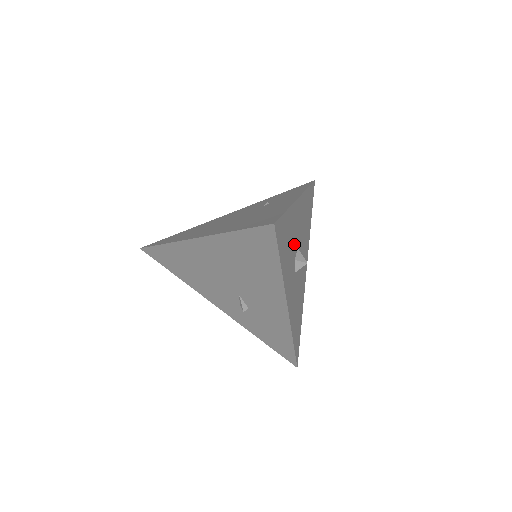
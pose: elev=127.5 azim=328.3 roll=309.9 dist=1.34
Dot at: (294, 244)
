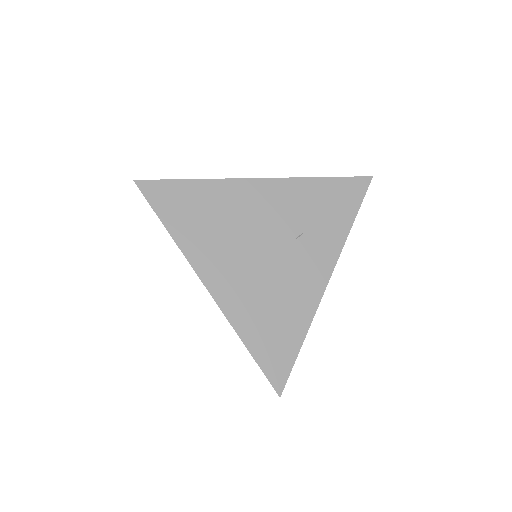
Dot at: occluded
